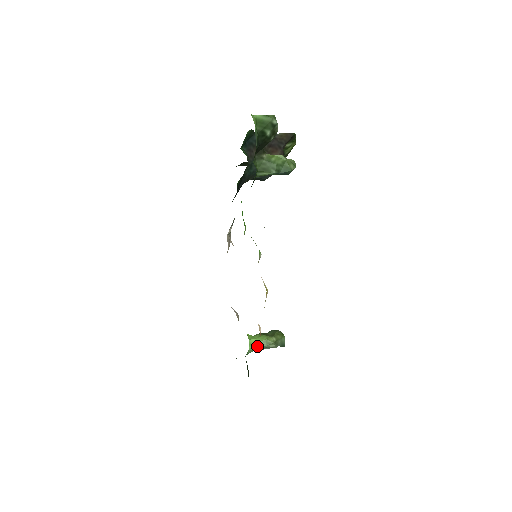
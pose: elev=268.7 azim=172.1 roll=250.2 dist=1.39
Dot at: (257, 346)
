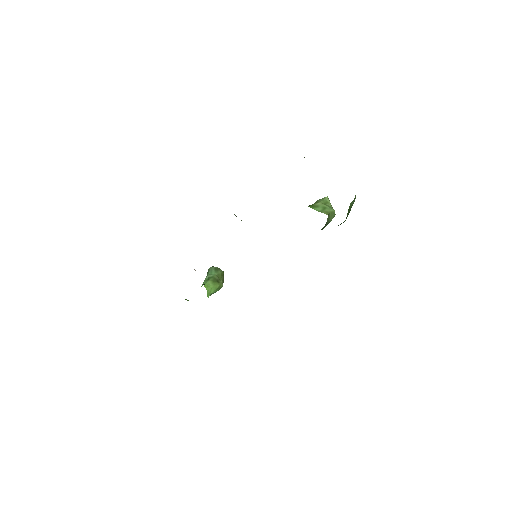
Dot at: (212, 293)
